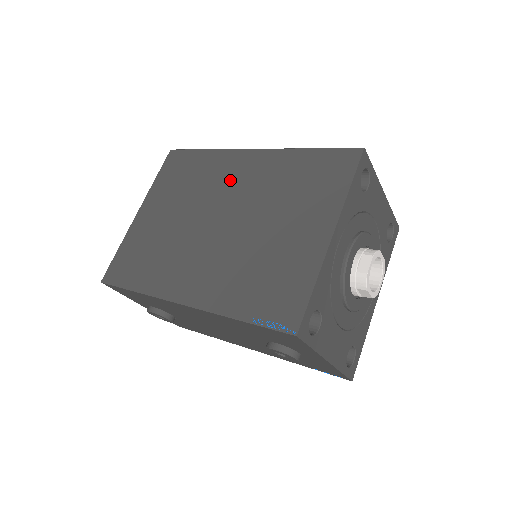
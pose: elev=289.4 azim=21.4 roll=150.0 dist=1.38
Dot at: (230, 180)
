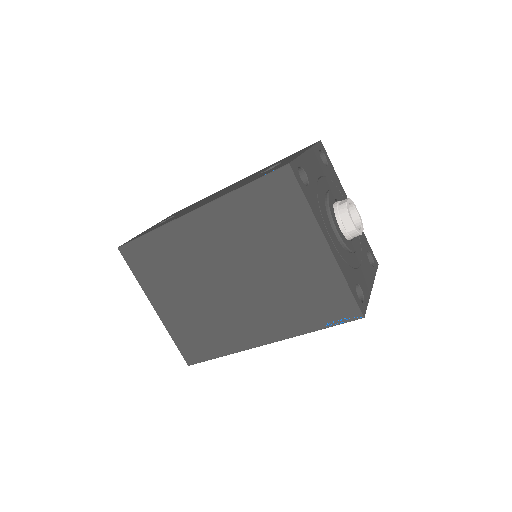
Dot at: (203, 246)
